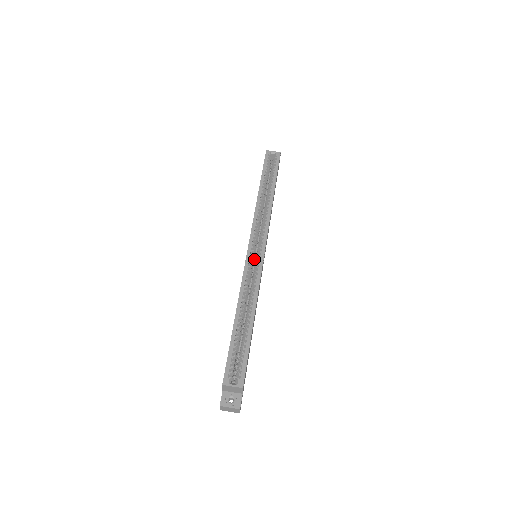
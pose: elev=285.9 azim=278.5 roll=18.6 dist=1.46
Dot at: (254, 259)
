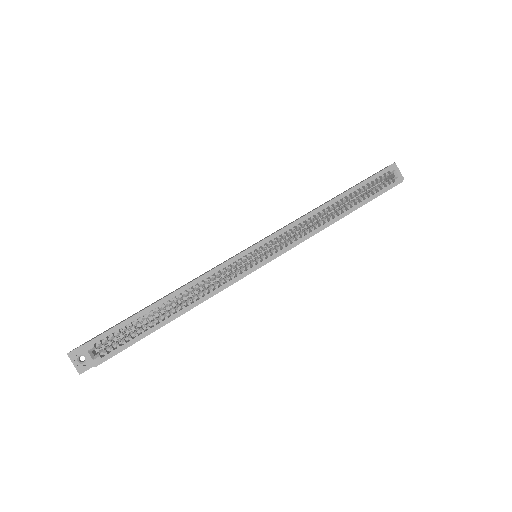
Dot at: (249, 259)
